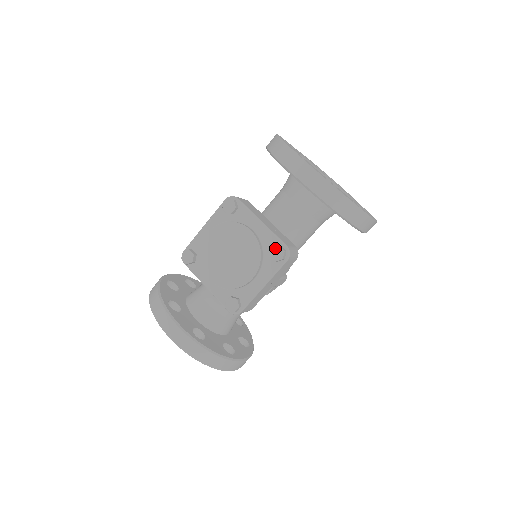
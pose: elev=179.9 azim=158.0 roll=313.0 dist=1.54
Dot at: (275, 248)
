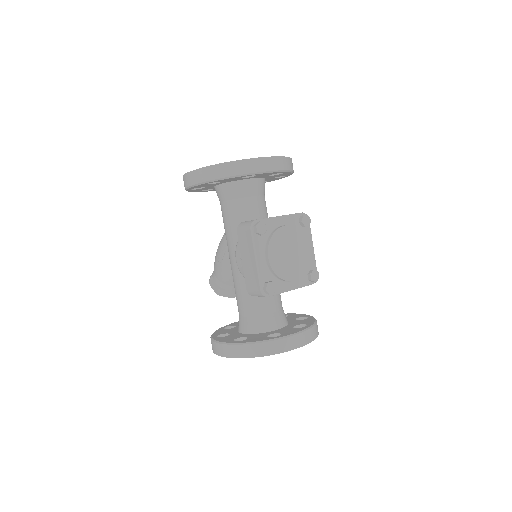
Dot at: (303, 219)
